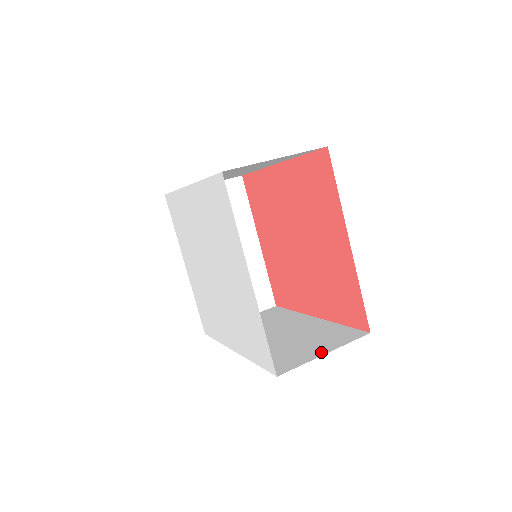
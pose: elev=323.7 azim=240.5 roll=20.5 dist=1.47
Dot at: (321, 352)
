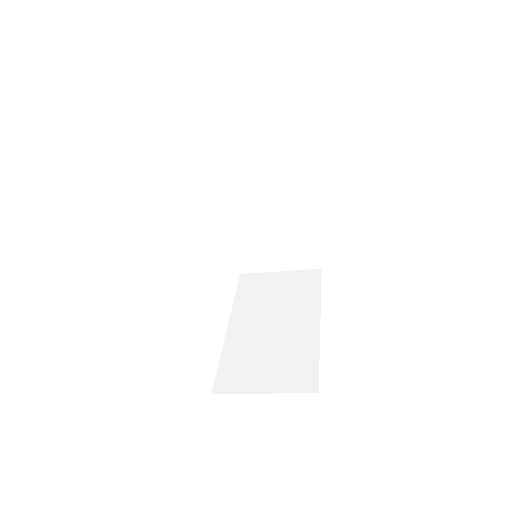
Dot at: occluded
